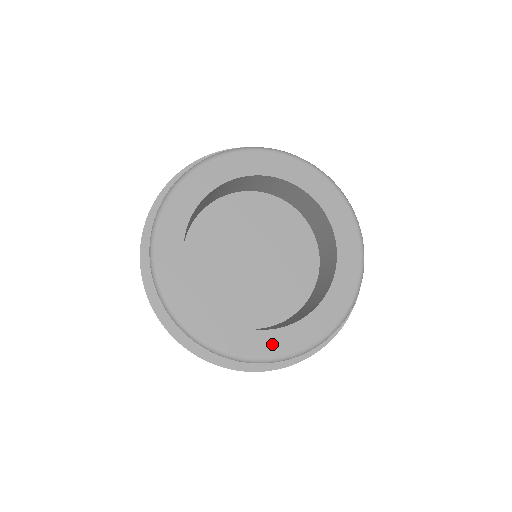
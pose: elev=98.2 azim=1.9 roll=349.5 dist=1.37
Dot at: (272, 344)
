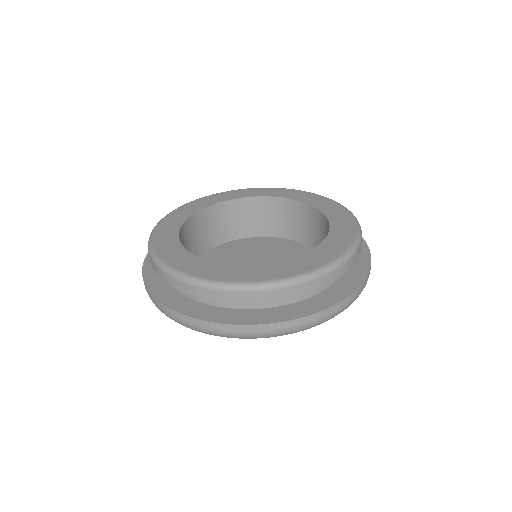
Dot at: (325, 254)
